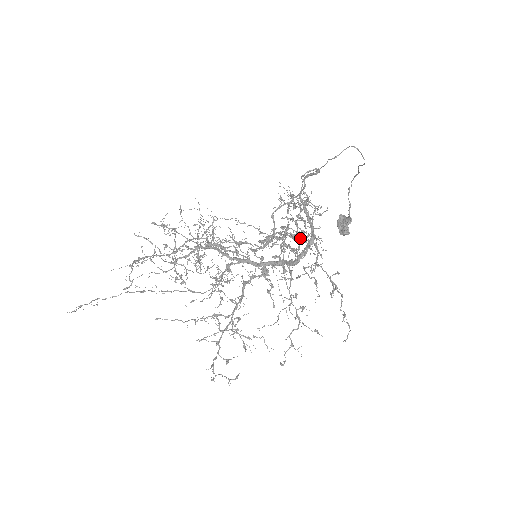
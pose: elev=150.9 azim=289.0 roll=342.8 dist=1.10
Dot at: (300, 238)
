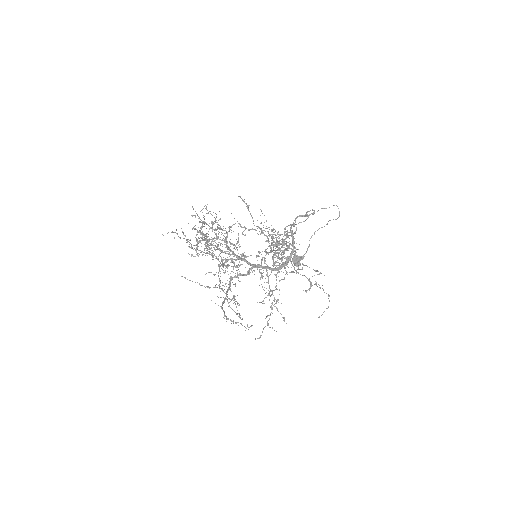
Dot at: occluded
